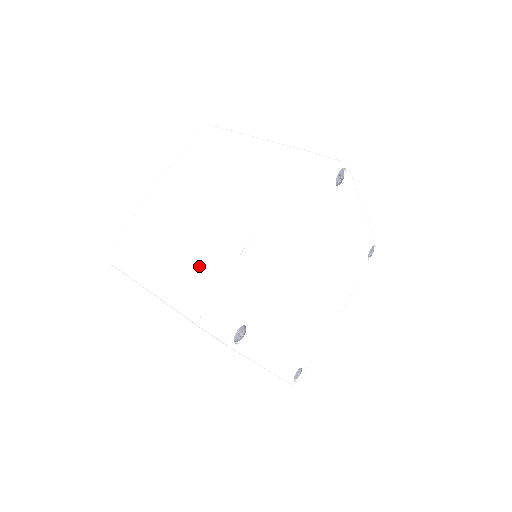
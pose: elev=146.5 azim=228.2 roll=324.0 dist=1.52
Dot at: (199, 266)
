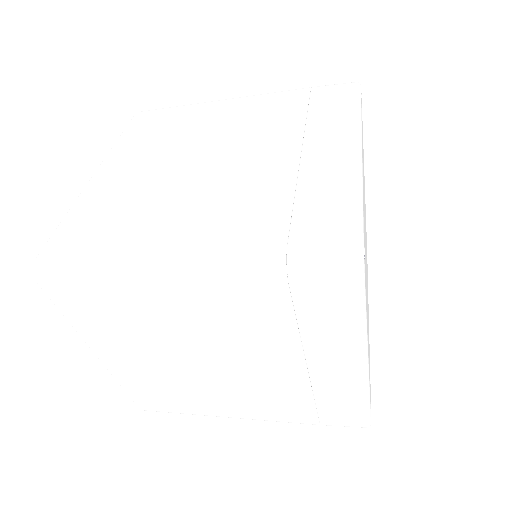
Dot at: (237, 207)
